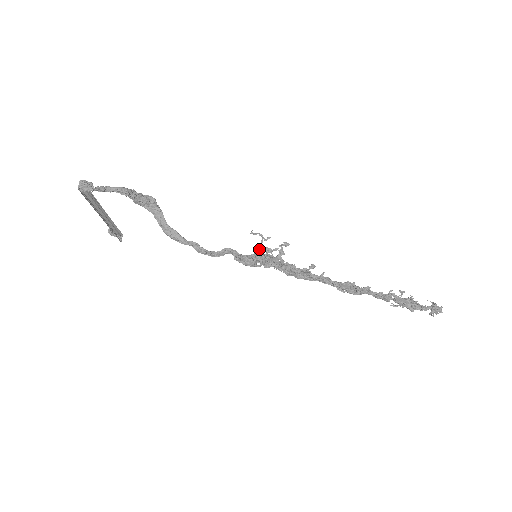
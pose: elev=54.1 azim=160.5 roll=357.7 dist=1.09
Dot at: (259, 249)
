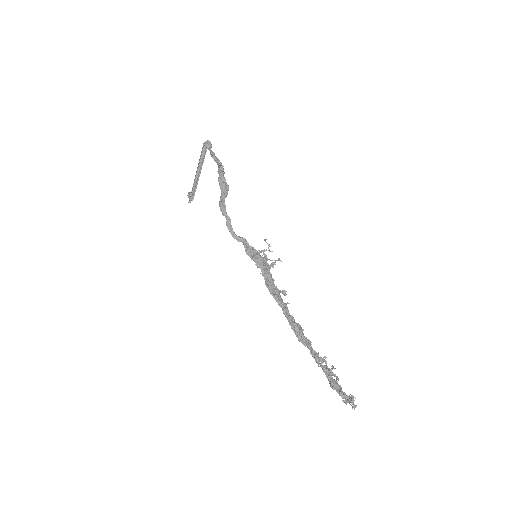
Dot at: (262, 251)
